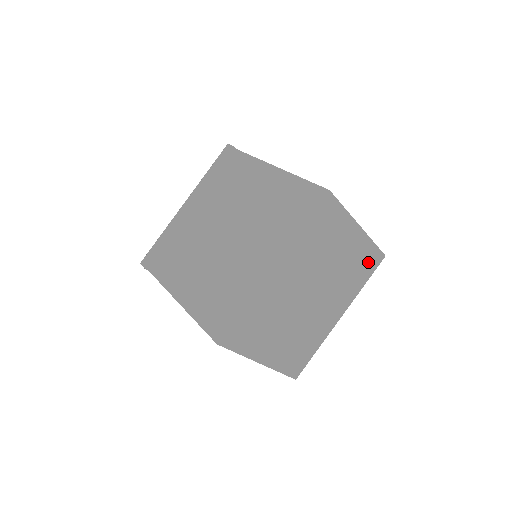
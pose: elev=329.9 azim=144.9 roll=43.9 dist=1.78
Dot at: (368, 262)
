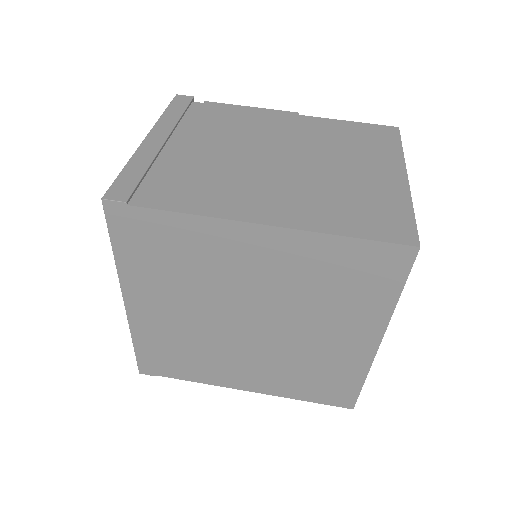
Dot at: occluded
